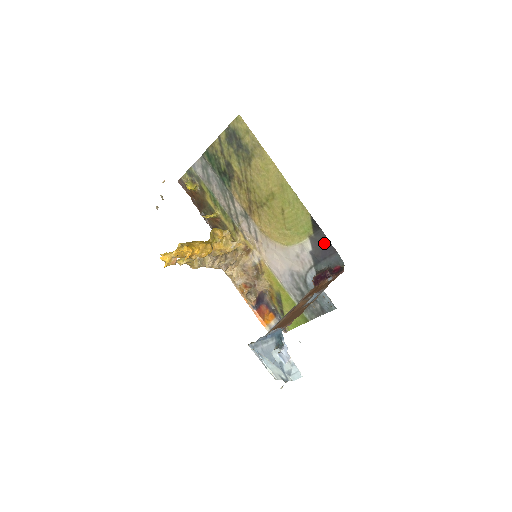
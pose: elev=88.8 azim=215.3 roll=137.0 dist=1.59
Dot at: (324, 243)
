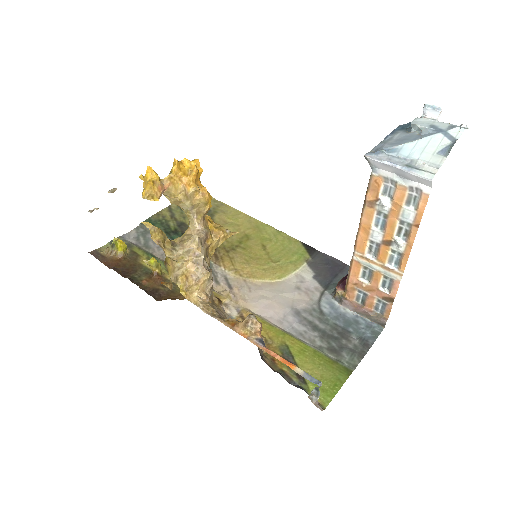
Dot at: (327, 262)
